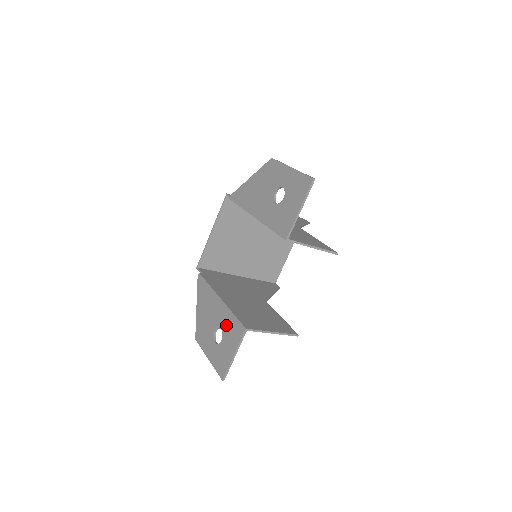
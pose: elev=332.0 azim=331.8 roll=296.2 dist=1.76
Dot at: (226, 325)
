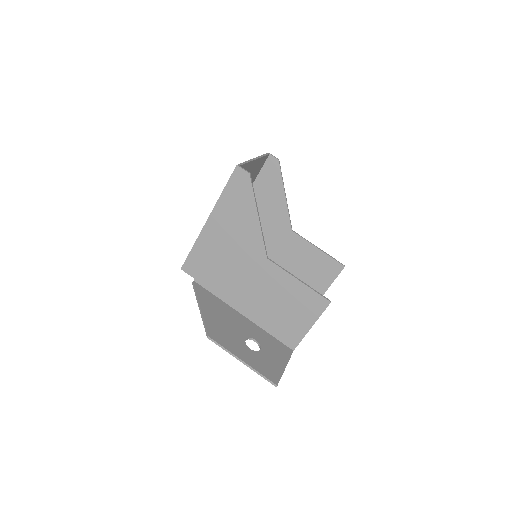
Dot at: occluded
